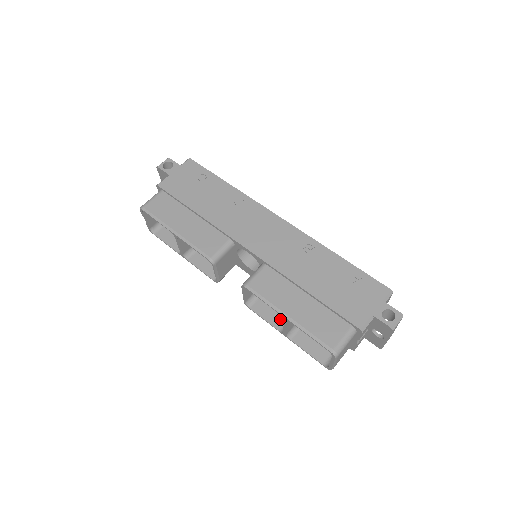
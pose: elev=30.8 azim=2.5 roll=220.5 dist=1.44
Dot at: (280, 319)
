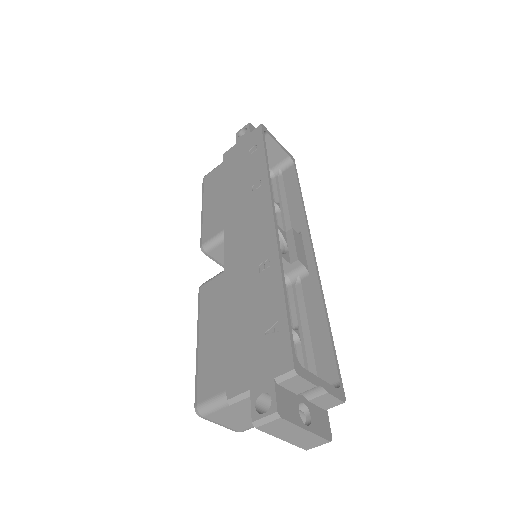
Dot at: occluded
